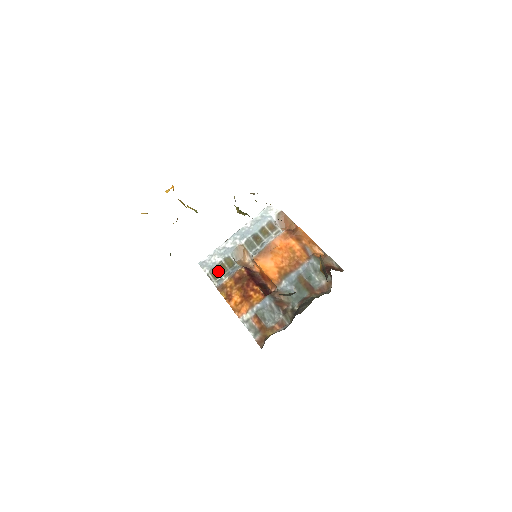
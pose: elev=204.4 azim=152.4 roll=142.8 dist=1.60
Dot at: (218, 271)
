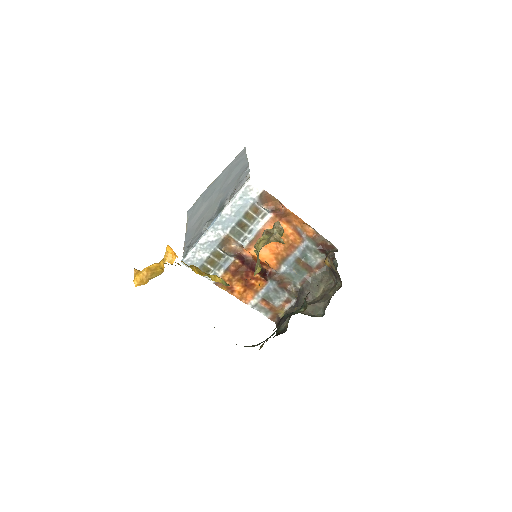
Dot at: (208, 267)
